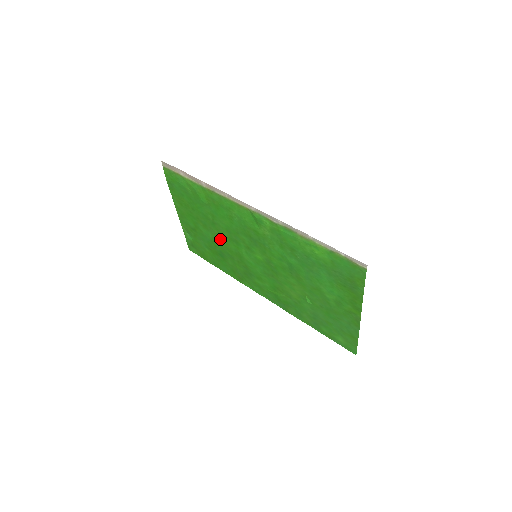
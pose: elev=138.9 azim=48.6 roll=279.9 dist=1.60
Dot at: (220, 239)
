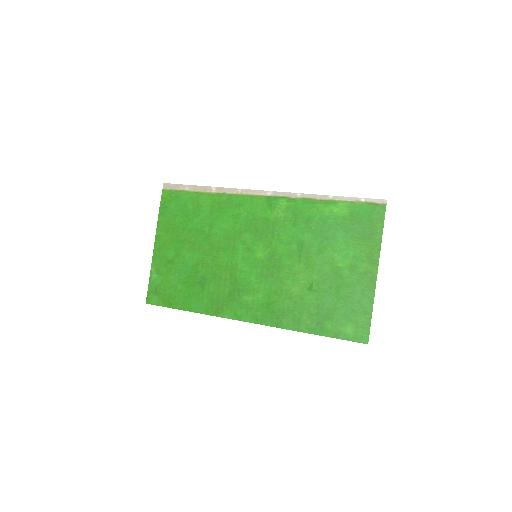
Dot at: (209, 256)
